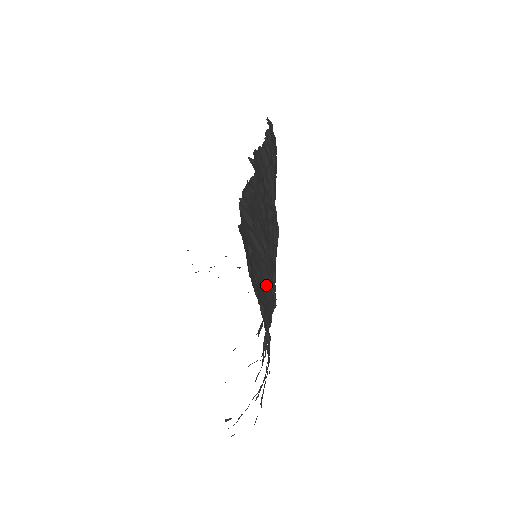
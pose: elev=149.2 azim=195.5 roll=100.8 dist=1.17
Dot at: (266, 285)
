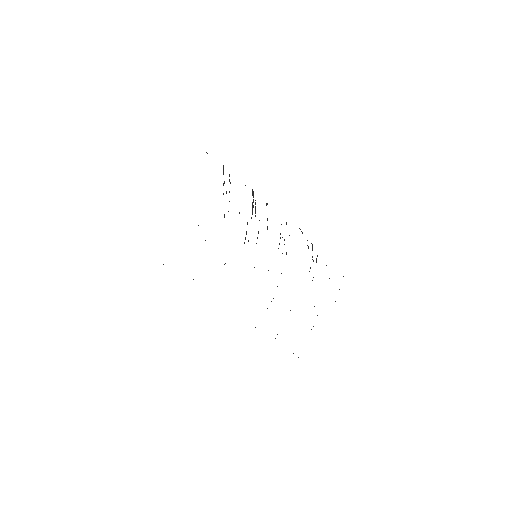
Dot at: occluded
